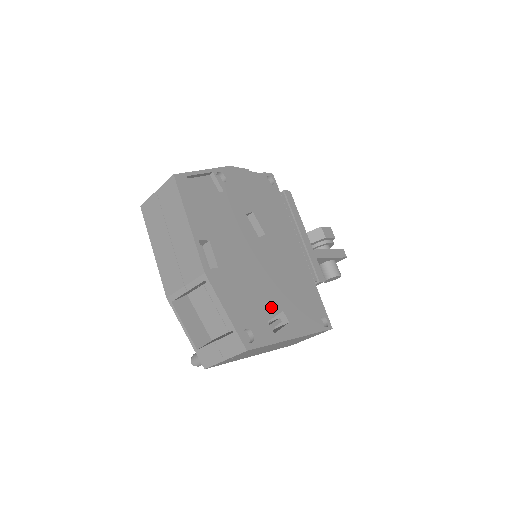
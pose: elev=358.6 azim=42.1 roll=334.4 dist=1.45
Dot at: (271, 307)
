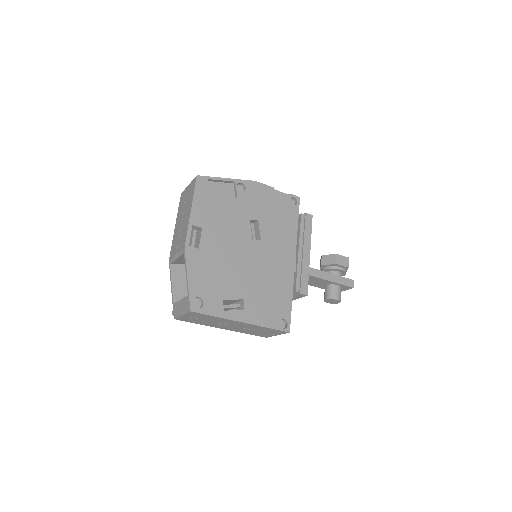
Dot at: (233, 292)
